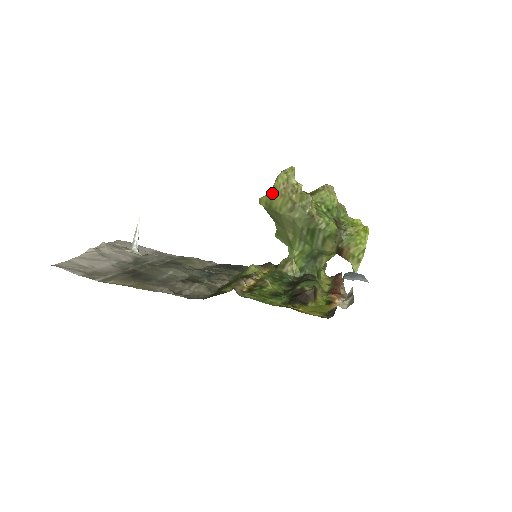
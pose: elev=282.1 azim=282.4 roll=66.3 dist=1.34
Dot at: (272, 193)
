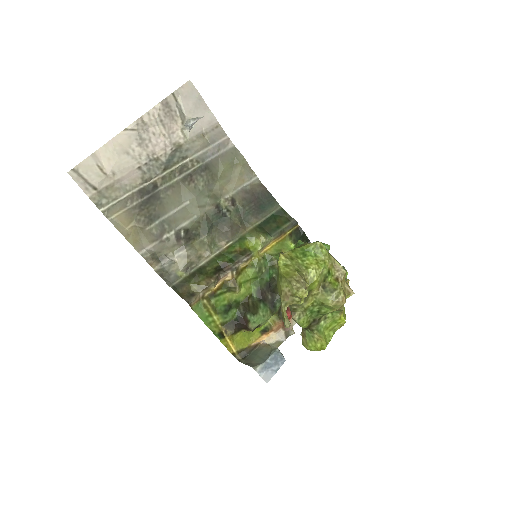
Dot at: (282, 276)
